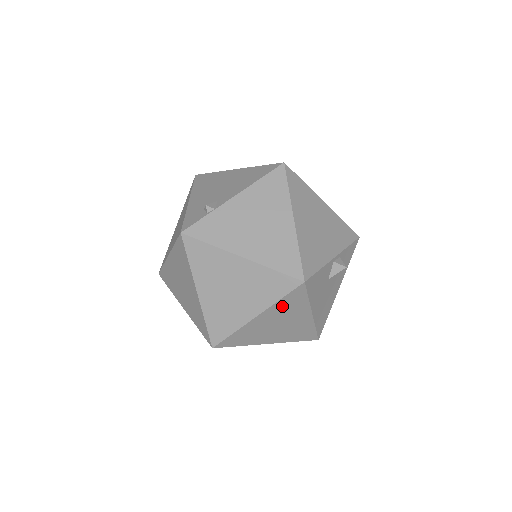
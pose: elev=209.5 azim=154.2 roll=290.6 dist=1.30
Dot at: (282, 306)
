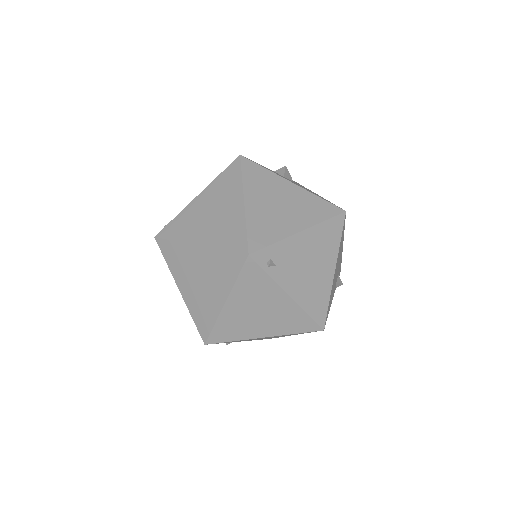
Dot at: (253, 183)
